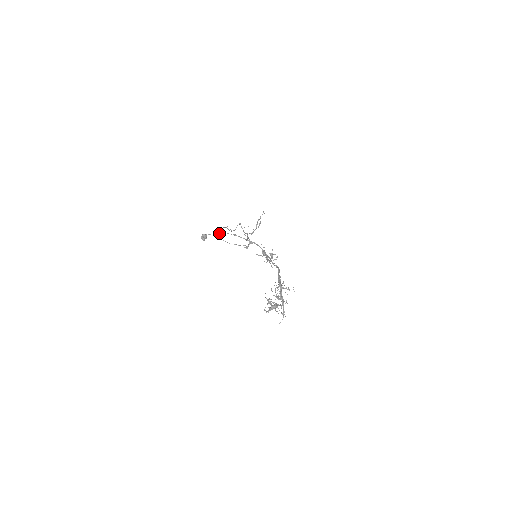
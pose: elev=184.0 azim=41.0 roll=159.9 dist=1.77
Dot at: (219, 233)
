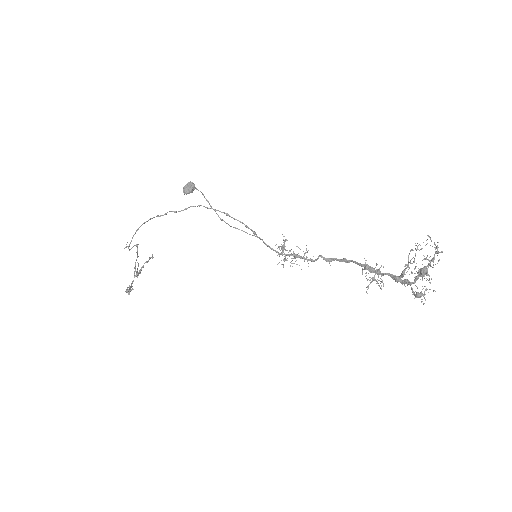
Dot at: occluded
